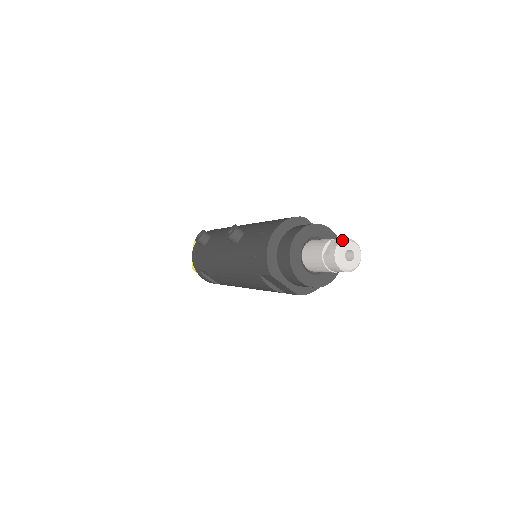
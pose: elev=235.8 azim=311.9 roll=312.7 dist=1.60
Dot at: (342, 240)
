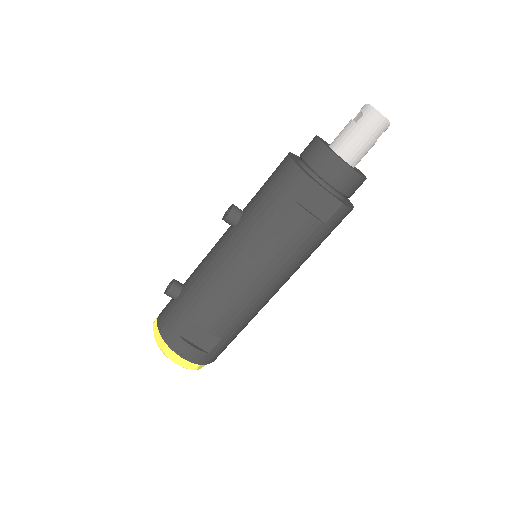
Dot at: occluded
